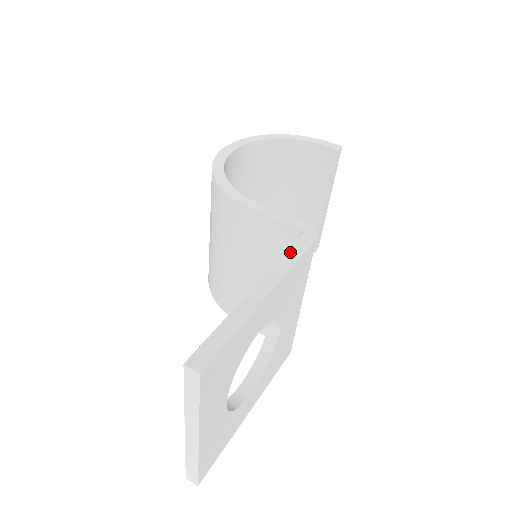
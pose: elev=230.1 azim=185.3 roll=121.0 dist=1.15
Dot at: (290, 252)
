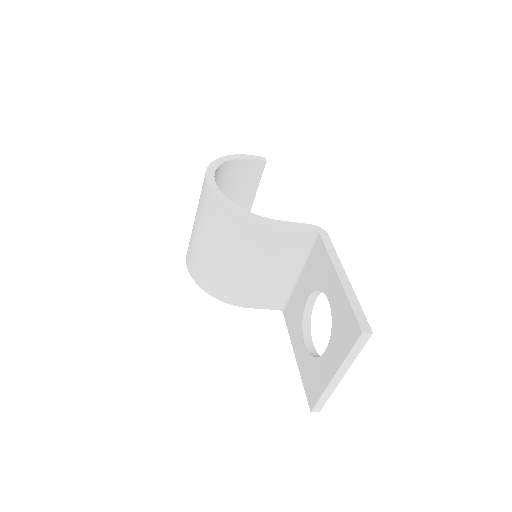
Dot at: (328, 247)
